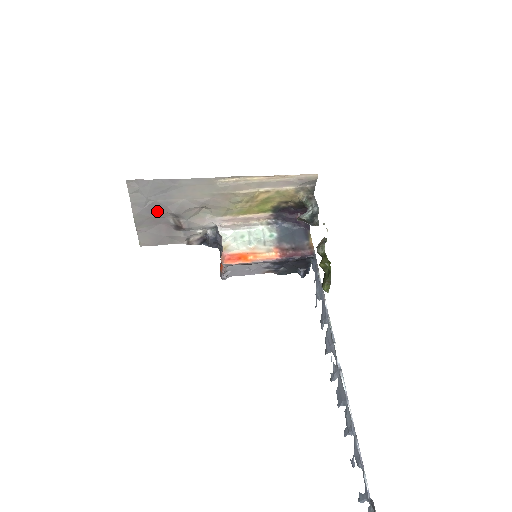
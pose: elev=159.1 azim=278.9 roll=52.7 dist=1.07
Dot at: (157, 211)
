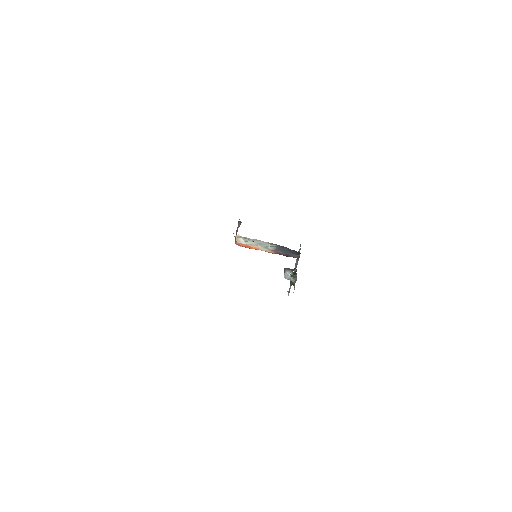
Dot at: occluded
